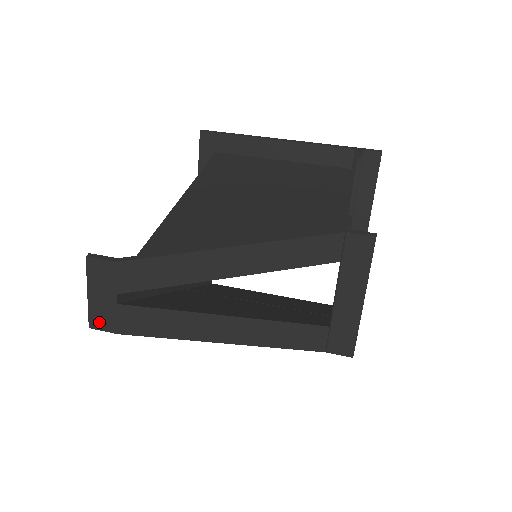
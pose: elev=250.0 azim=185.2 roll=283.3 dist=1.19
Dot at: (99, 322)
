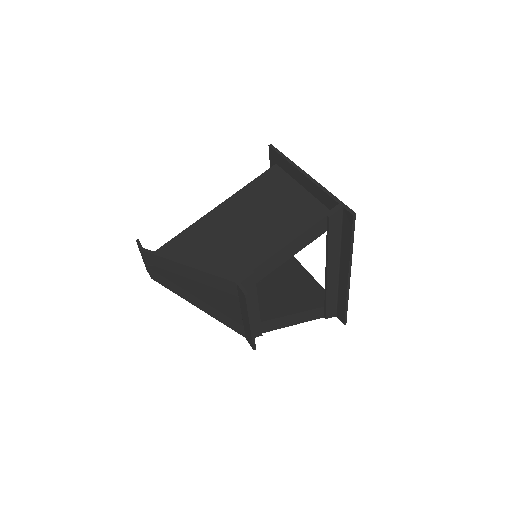
Dot at: occluded
